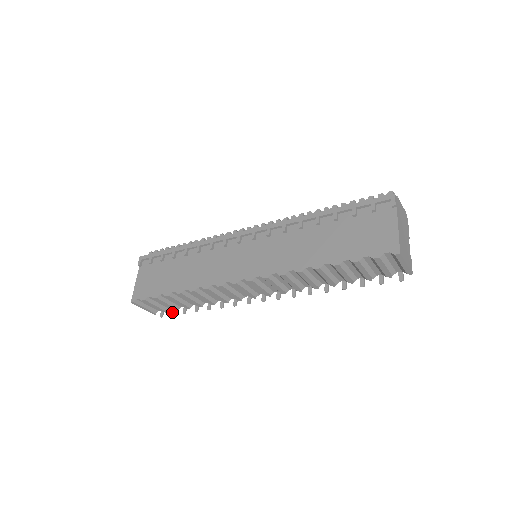
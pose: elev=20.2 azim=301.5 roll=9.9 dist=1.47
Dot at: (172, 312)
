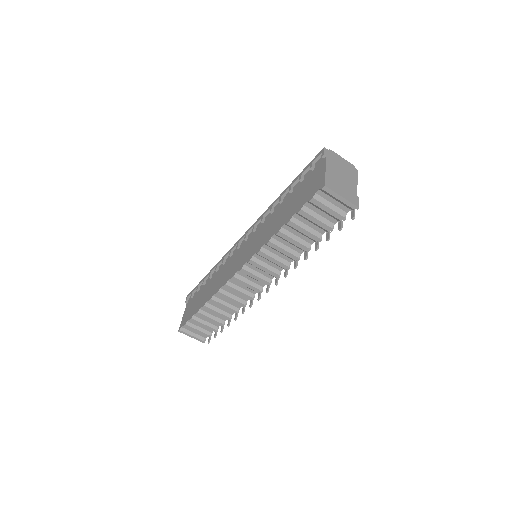
Dot at: (214, 335)
